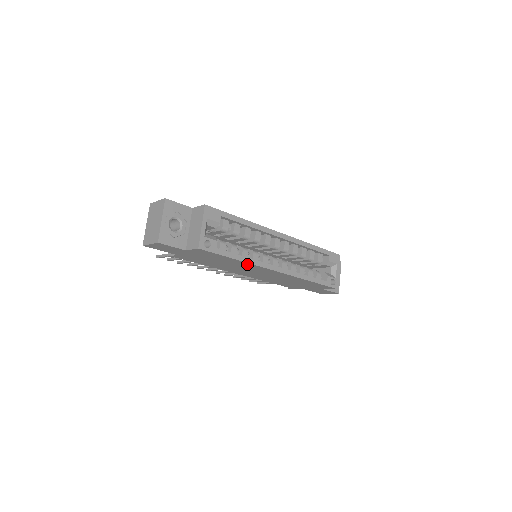
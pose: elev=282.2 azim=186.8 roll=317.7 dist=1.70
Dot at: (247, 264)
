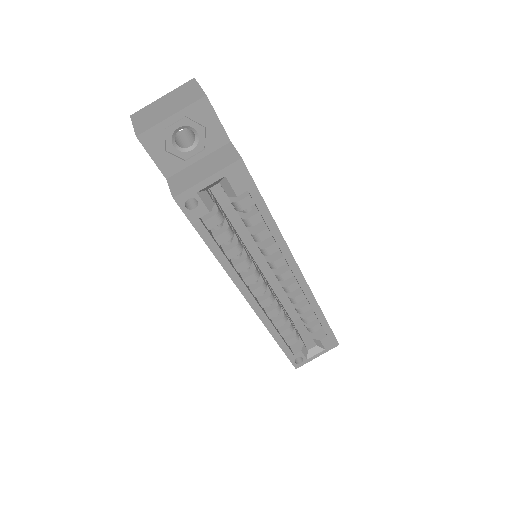
Dot at: occluded
